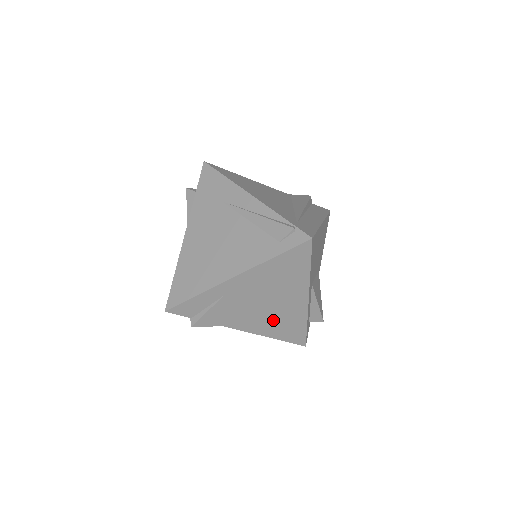
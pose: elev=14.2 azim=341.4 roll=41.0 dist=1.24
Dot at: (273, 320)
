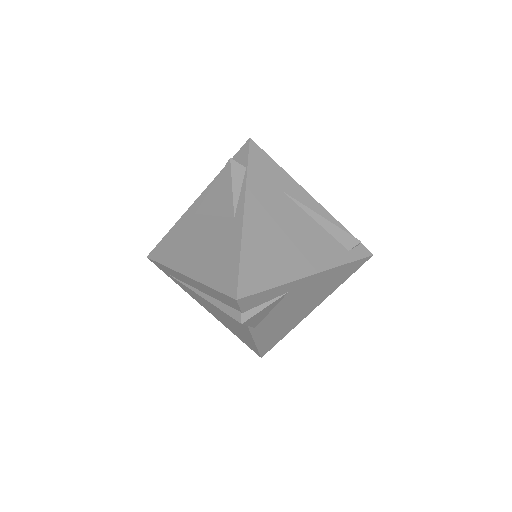
Dot at: (278, 326)
